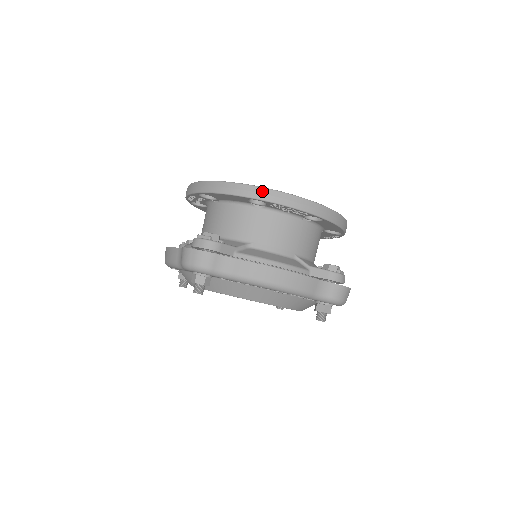
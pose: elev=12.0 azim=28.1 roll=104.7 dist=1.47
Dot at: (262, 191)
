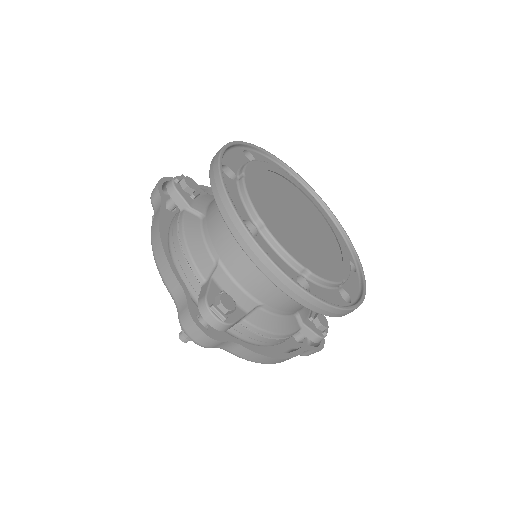
Dot at: (310, 300)
